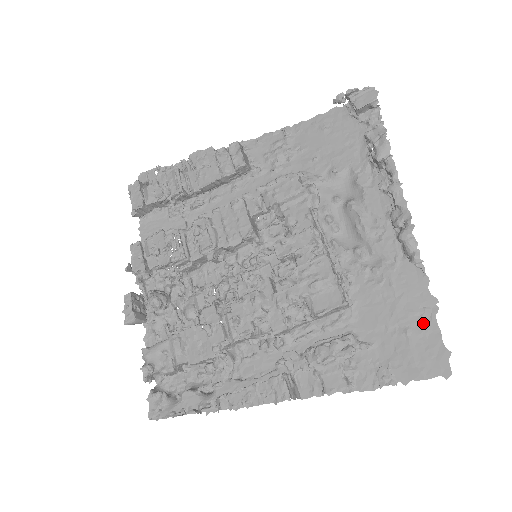
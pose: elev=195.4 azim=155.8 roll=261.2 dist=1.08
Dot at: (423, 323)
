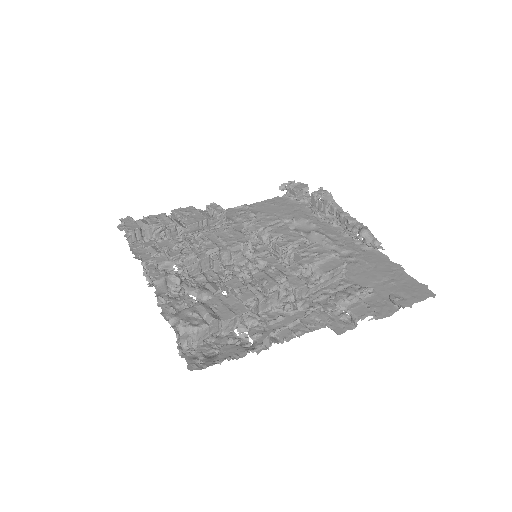
Dot at: (399, 276)
